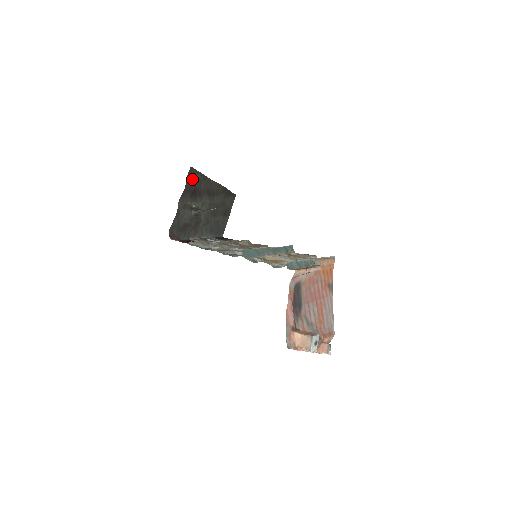
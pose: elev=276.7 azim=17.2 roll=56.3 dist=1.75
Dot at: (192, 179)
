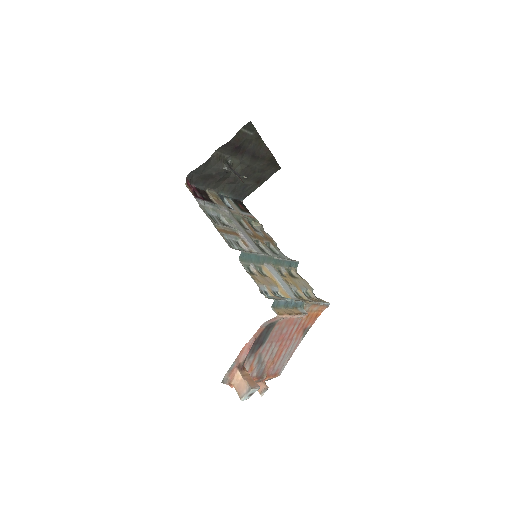
Dot at: (244, 134)
